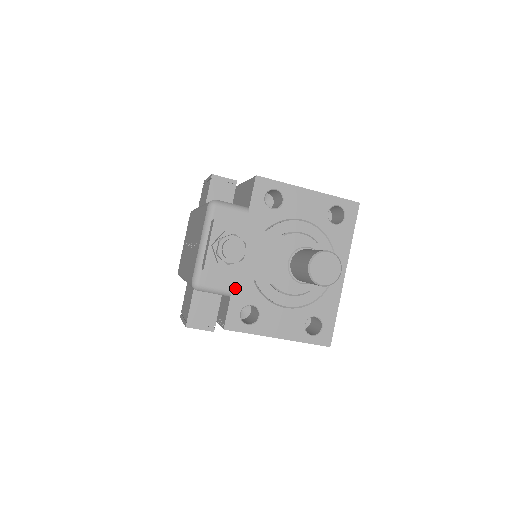
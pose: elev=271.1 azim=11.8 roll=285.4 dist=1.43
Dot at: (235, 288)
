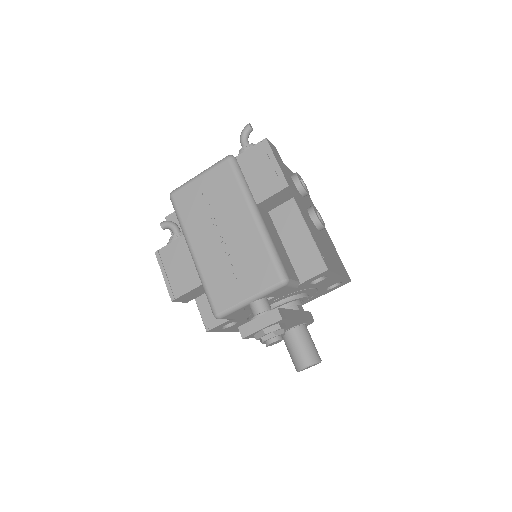
Dot at: occluded
